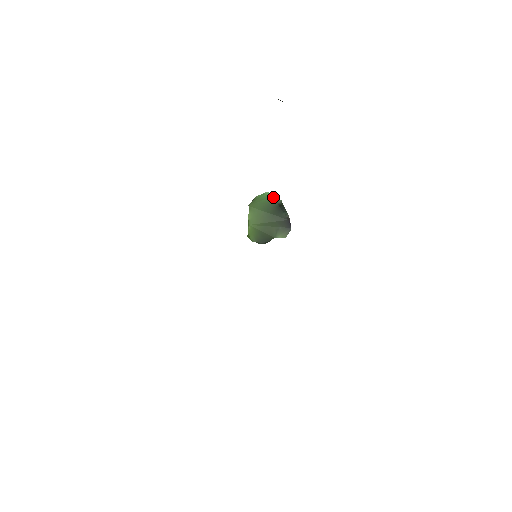
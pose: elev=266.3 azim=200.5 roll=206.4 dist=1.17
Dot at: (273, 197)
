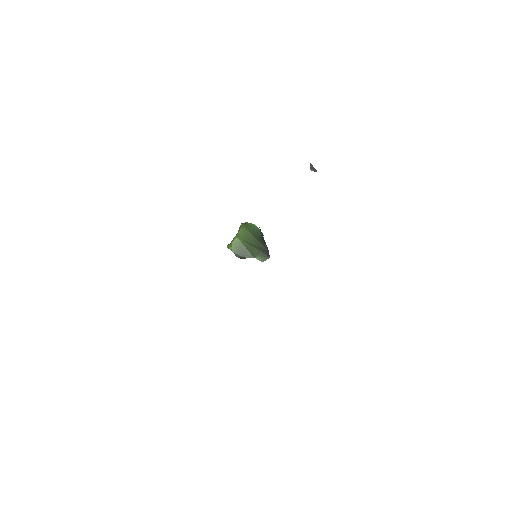
Dot at: (259, 230)
